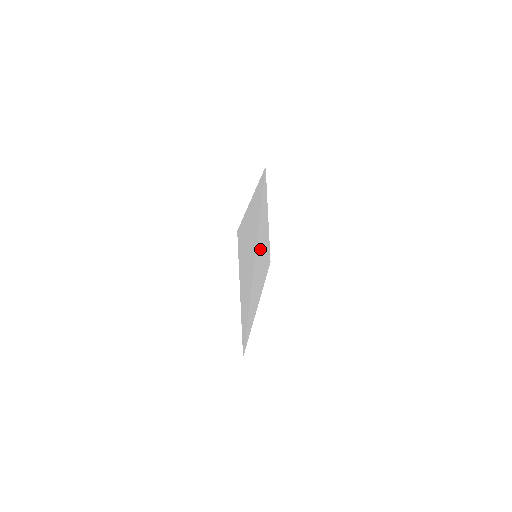
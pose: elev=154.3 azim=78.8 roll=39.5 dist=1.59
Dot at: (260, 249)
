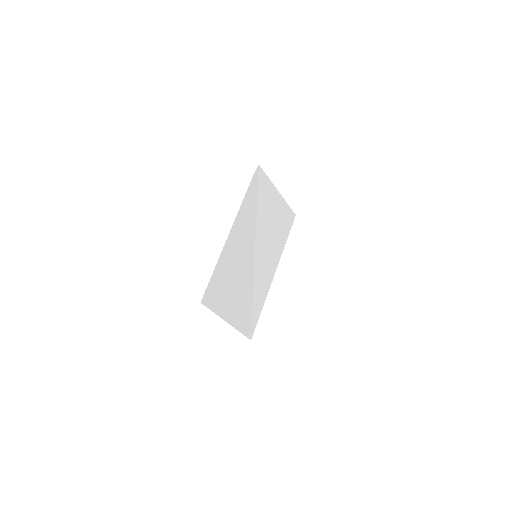
Dot at: (266, 237)
